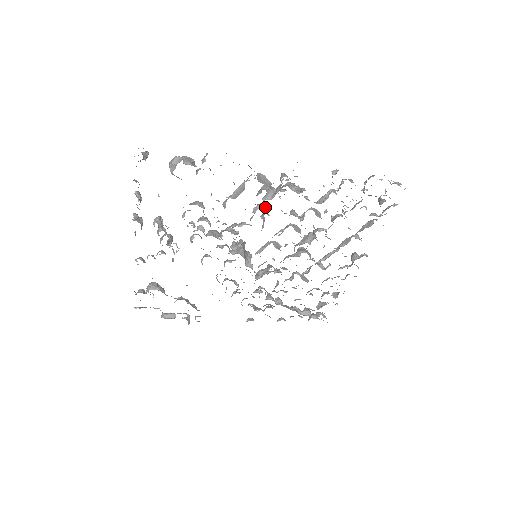
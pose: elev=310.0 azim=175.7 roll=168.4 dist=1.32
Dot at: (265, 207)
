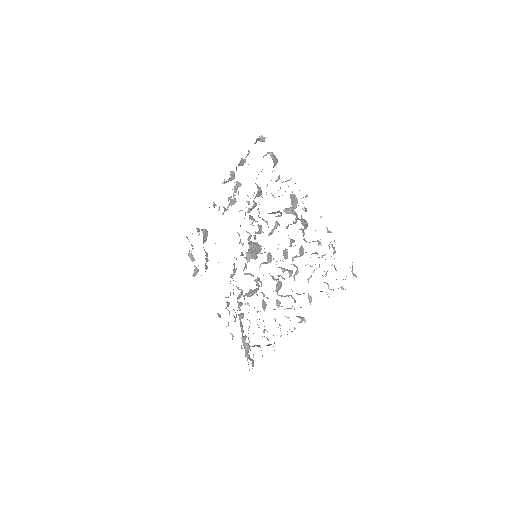
Dot at: occluded
